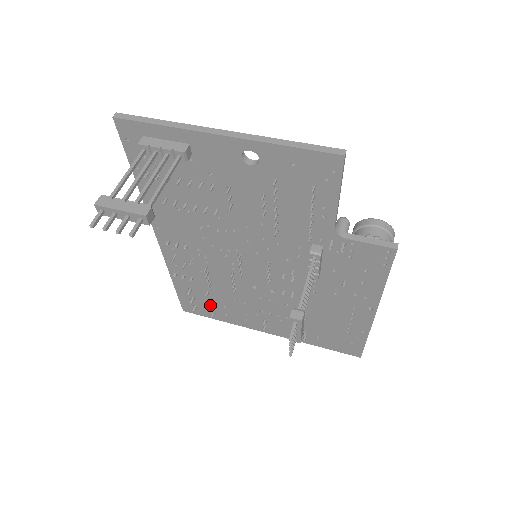
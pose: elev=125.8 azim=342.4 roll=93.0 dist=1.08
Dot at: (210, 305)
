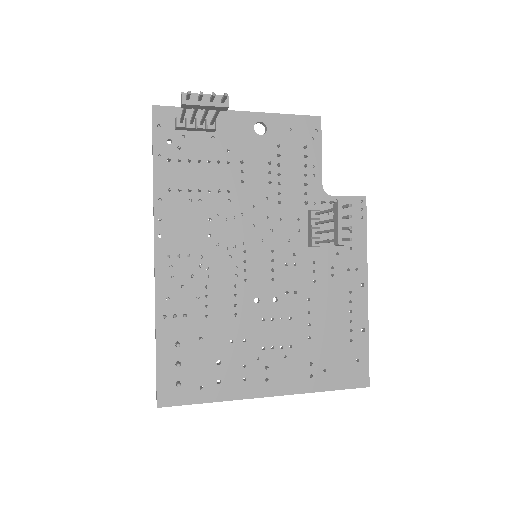
Dot at: (200, 369)
